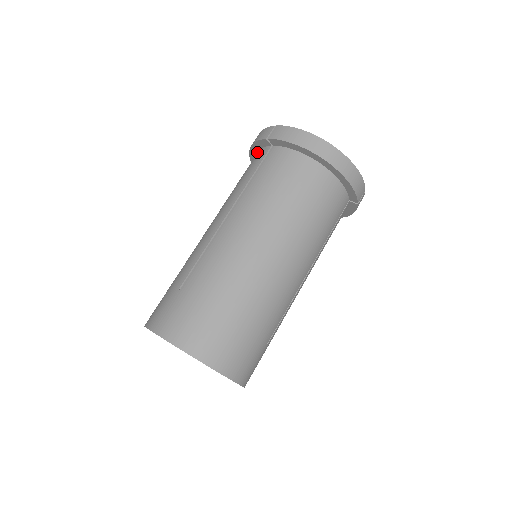
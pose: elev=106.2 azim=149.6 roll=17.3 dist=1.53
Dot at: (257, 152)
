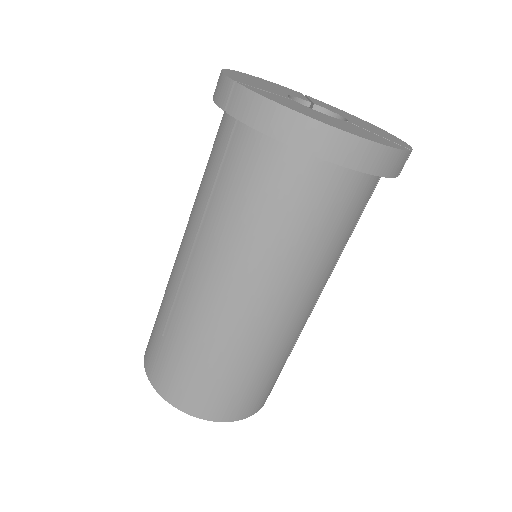
Dot at: occluded
